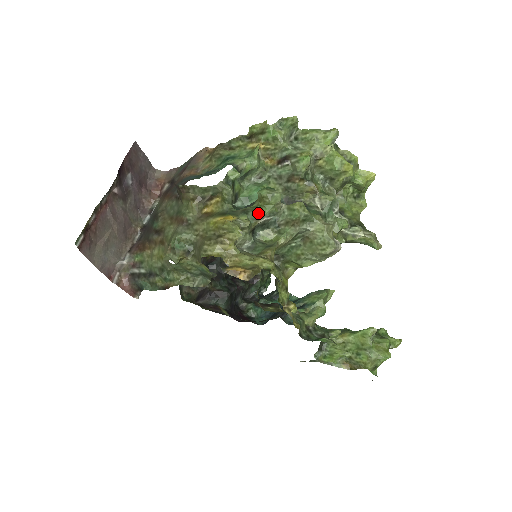
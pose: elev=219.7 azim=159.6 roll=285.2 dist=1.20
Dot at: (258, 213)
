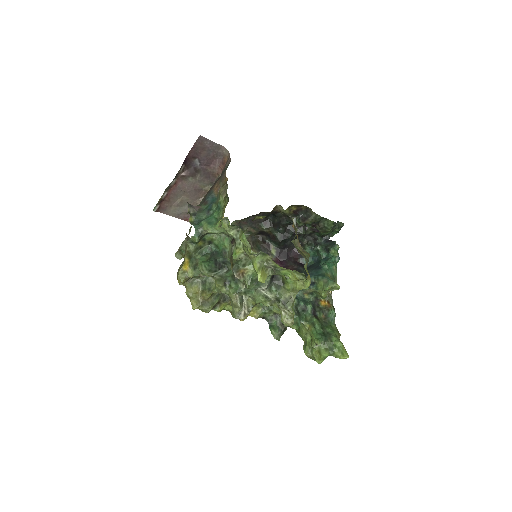
Dot at: occluded
